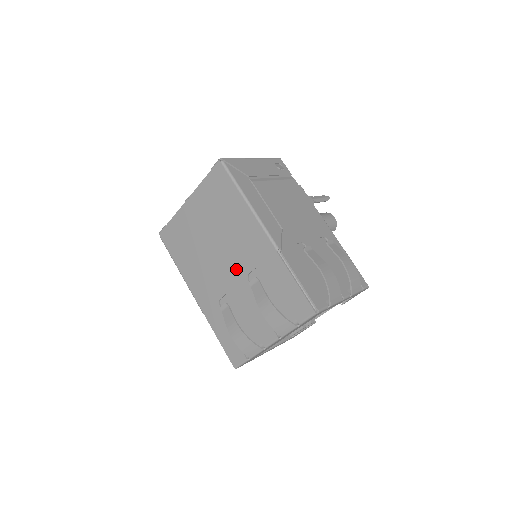
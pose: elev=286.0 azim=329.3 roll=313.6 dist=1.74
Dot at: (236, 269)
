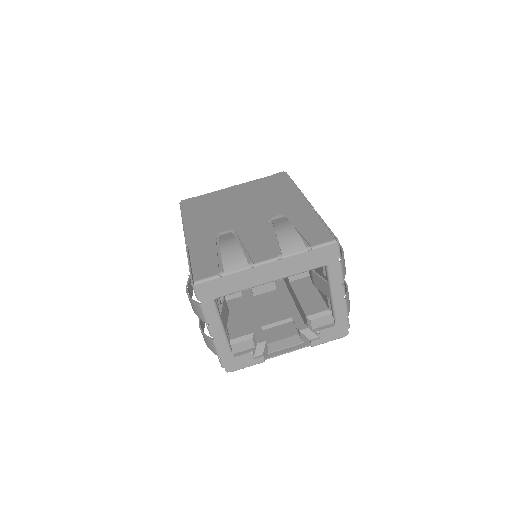
Dot at: (257, 217)
